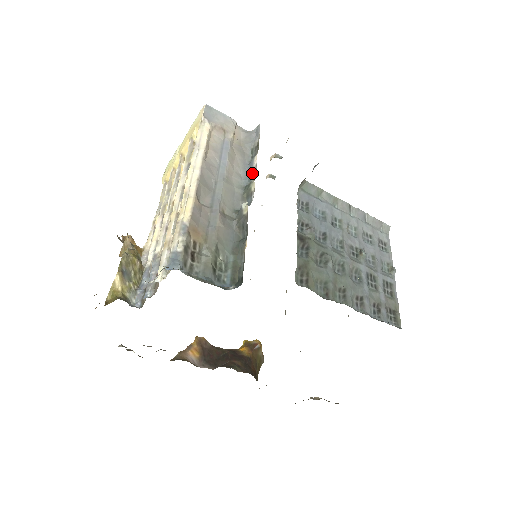
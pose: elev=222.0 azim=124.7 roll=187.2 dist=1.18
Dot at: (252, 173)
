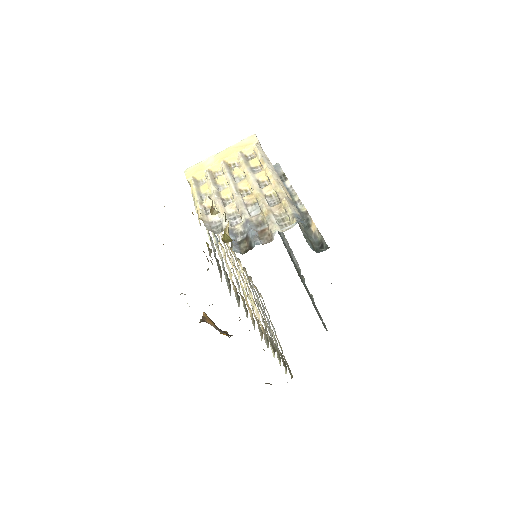
Dot at: occluded
